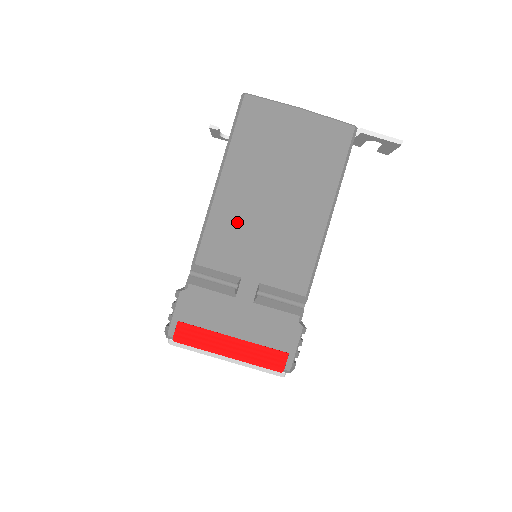
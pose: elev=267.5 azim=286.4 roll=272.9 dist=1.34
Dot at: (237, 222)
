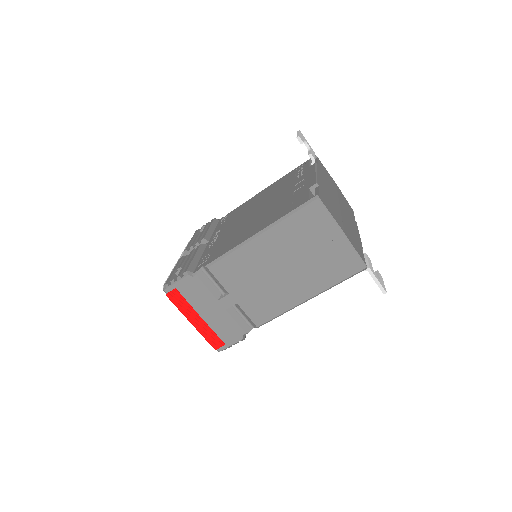
Dot at: (250, 265)
